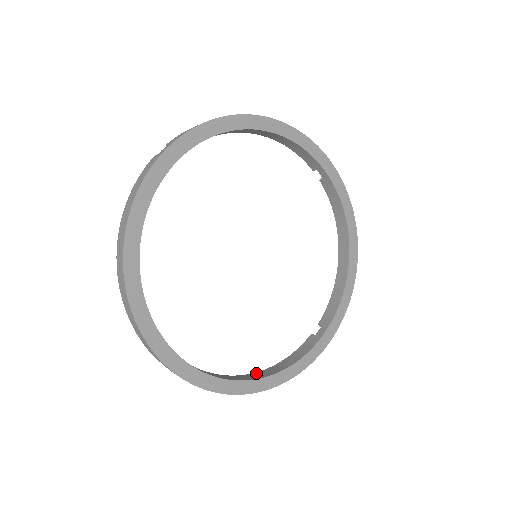
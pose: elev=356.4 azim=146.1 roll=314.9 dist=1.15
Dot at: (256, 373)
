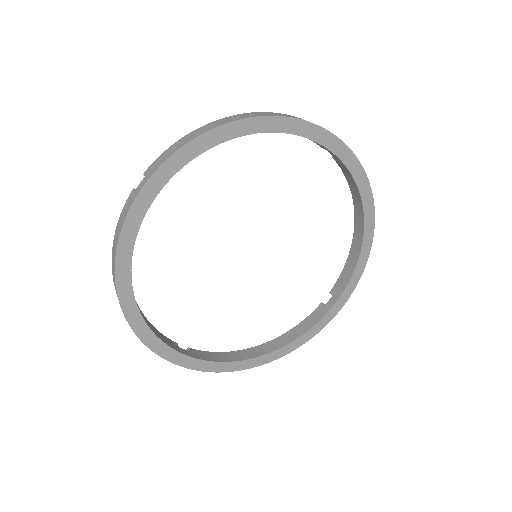
Dot at: (264, 345)
